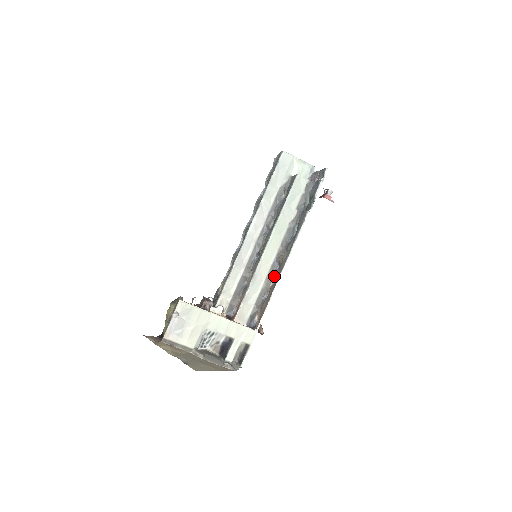
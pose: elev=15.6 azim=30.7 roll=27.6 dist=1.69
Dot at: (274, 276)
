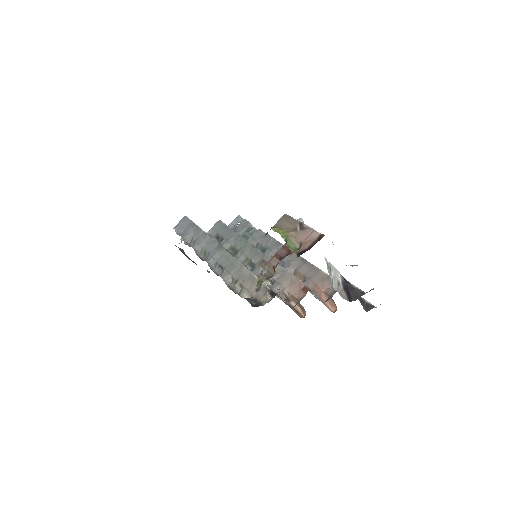
Dot at: (287, 267)
